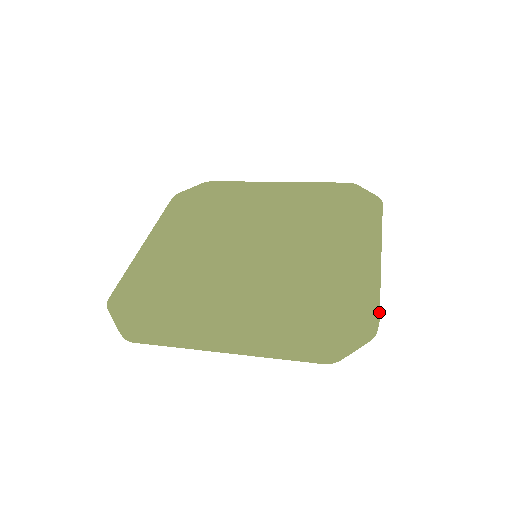
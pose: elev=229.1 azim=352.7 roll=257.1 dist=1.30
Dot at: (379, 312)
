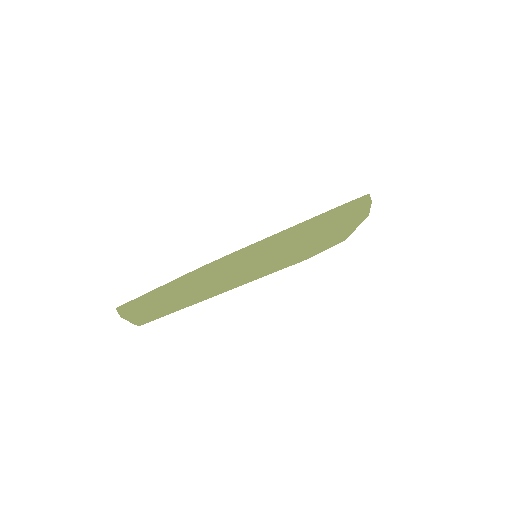
Dot at: (347, 207)
